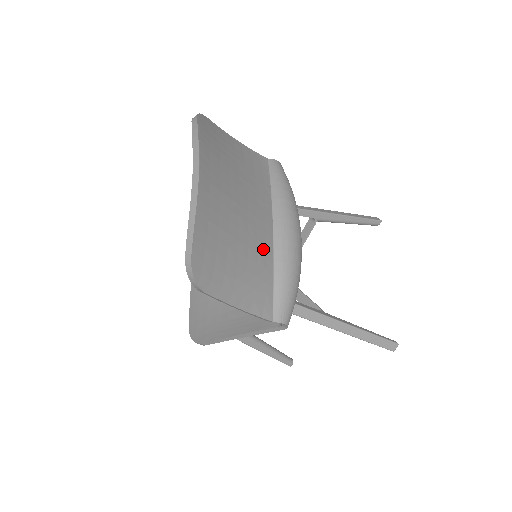
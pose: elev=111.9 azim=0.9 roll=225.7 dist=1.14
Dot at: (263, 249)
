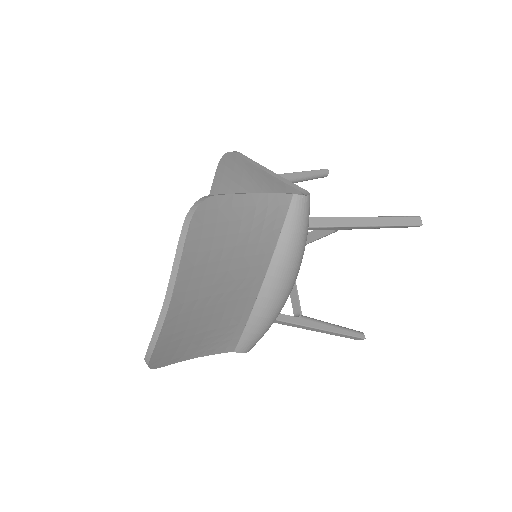
Dot at: (240, 311)
